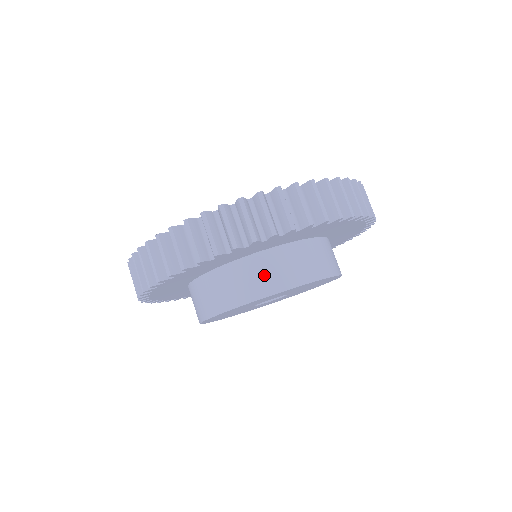
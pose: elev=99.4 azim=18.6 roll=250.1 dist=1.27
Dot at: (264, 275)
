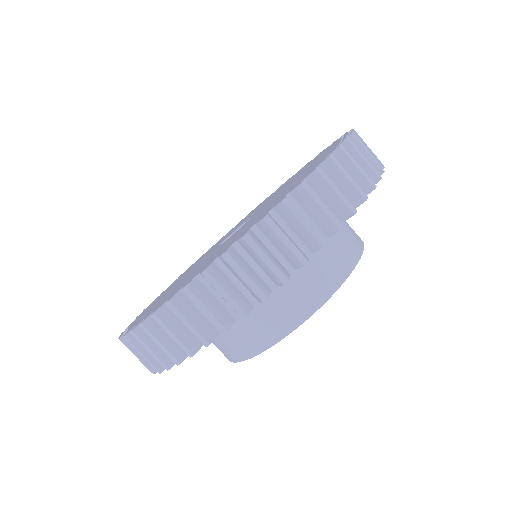
Dot at: (237, 339)
